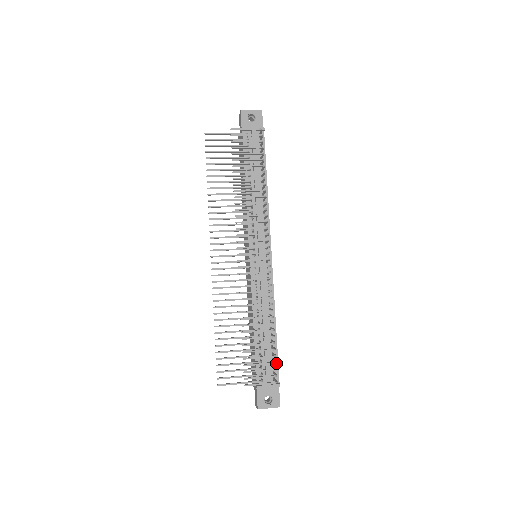
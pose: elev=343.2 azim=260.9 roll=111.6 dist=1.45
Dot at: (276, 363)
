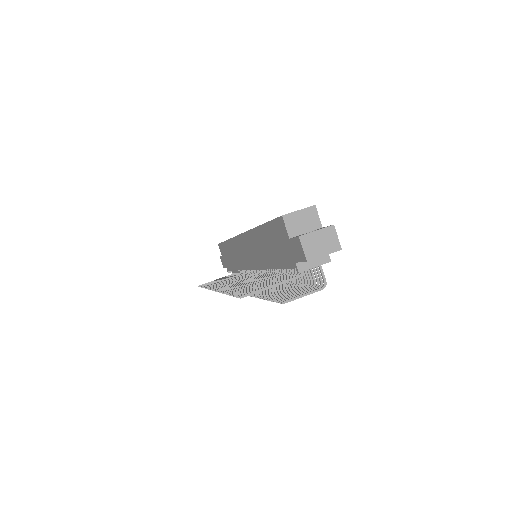
Dot at: occluded
